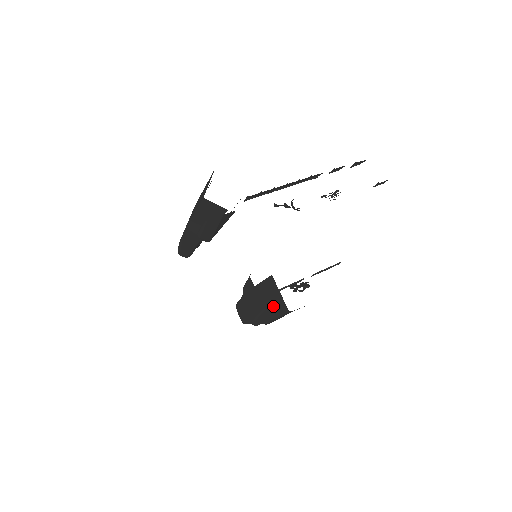
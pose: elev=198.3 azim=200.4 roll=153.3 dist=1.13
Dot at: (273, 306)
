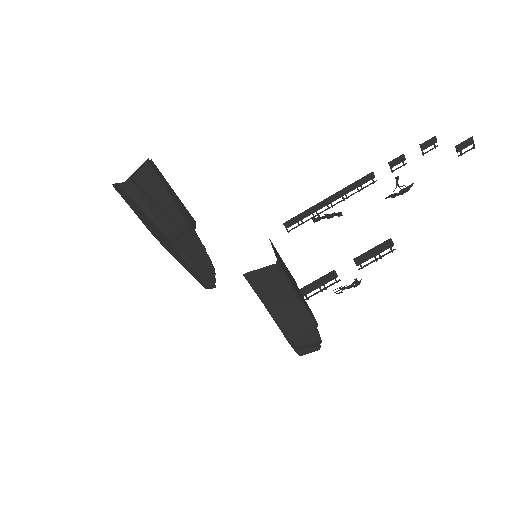
Dot at: occluded
